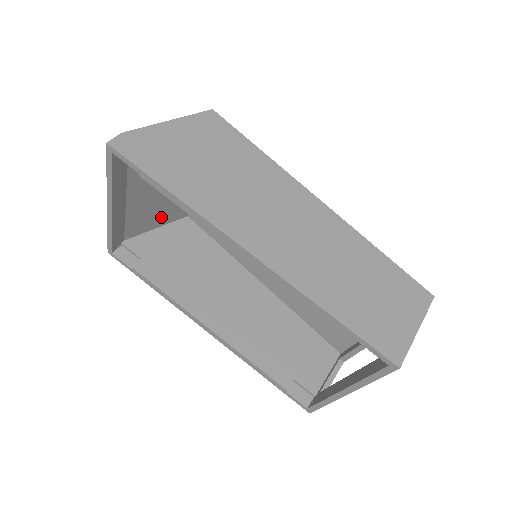
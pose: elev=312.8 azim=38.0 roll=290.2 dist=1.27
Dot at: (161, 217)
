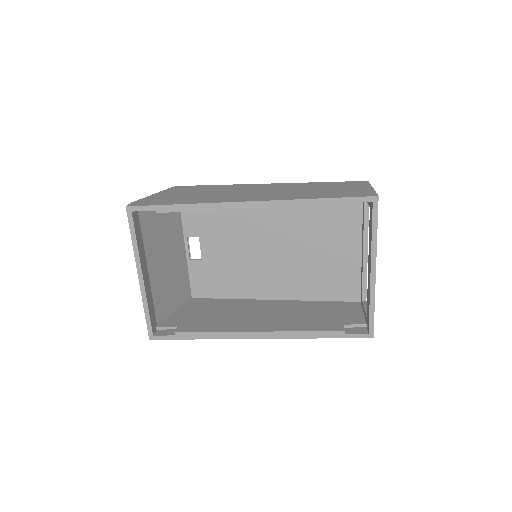
Dot at: (175, 297)
